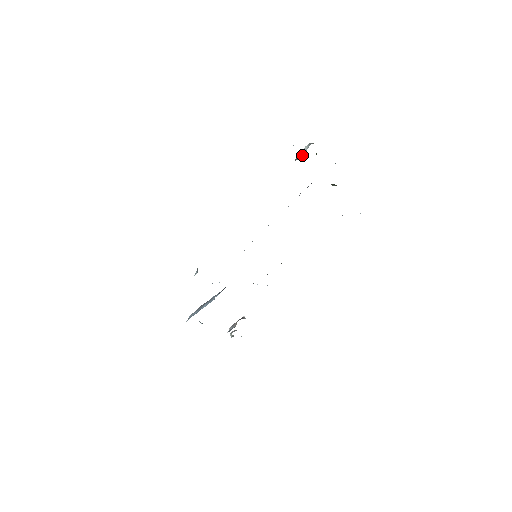
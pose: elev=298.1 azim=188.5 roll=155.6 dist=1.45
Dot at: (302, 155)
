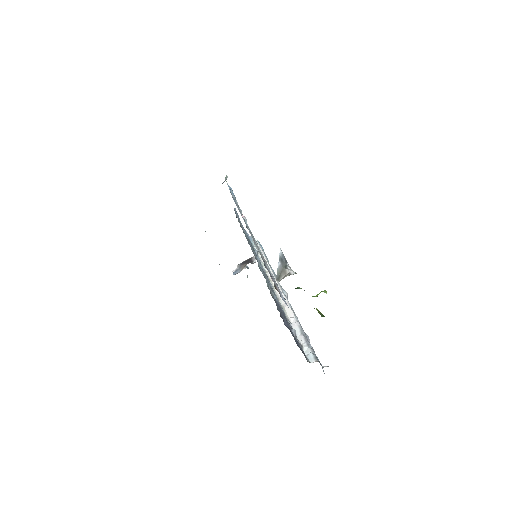
Dot at: occluded
